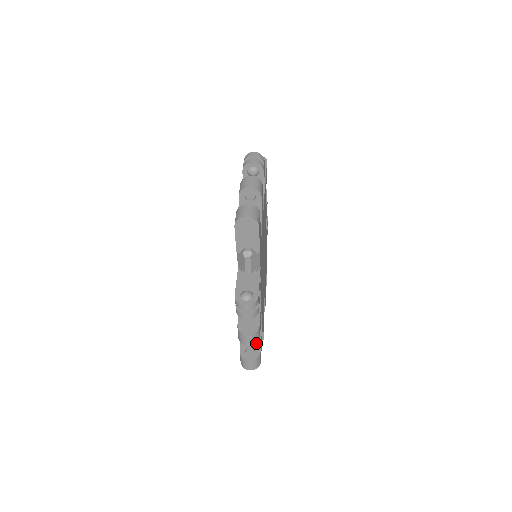
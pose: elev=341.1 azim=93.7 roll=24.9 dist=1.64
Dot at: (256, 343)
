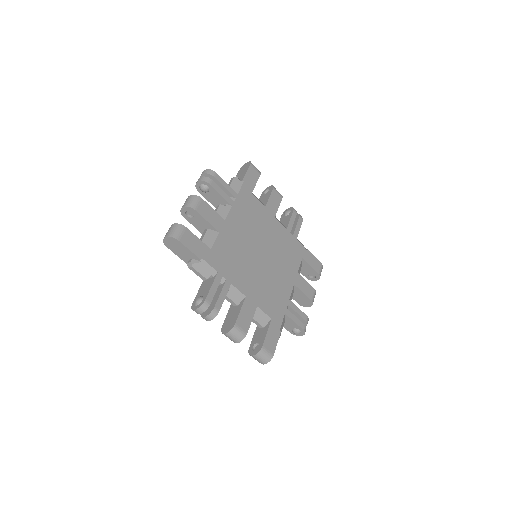
Dot at: (189, 207)
